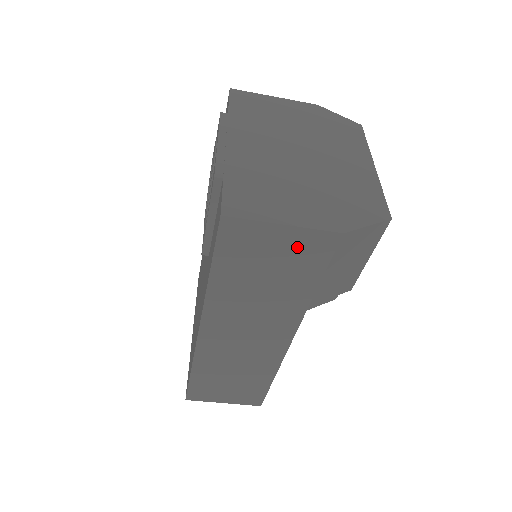
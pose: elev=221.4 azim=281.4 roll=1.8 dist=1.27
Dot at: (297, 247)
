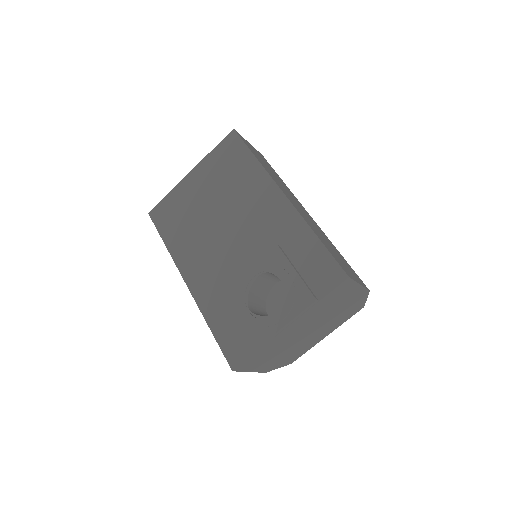
Dot at: occluded
